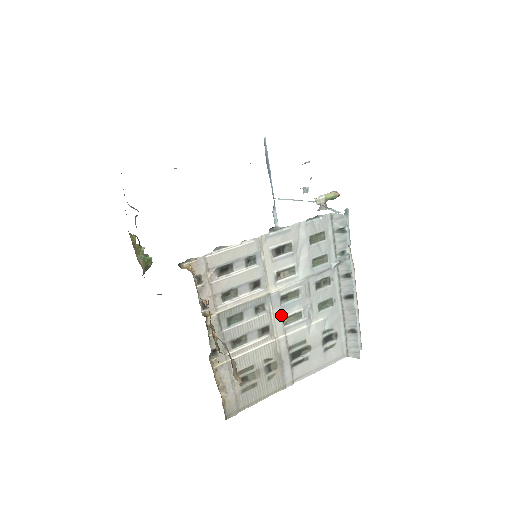
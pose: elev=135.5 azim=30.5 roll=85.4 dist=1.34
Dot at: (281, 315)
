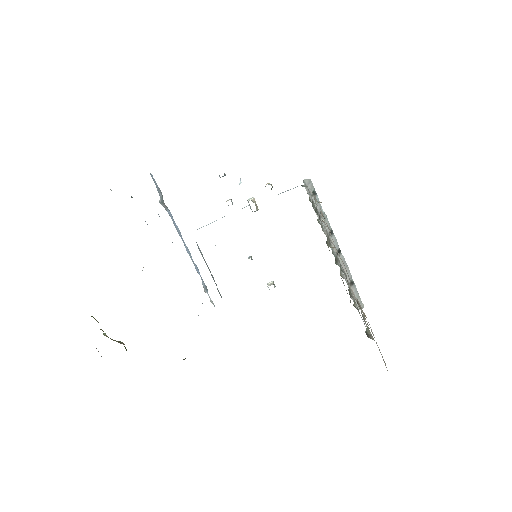
Dot at: occluded
